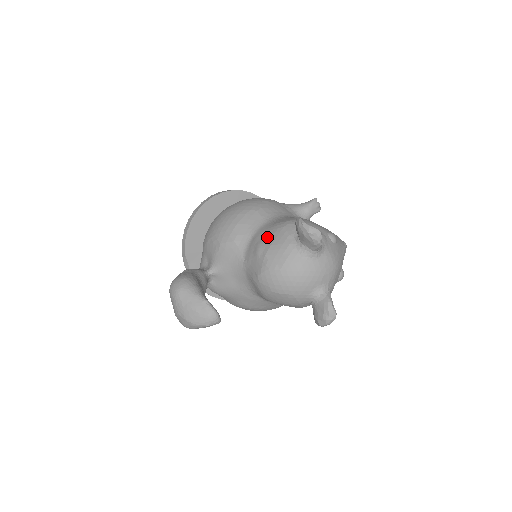
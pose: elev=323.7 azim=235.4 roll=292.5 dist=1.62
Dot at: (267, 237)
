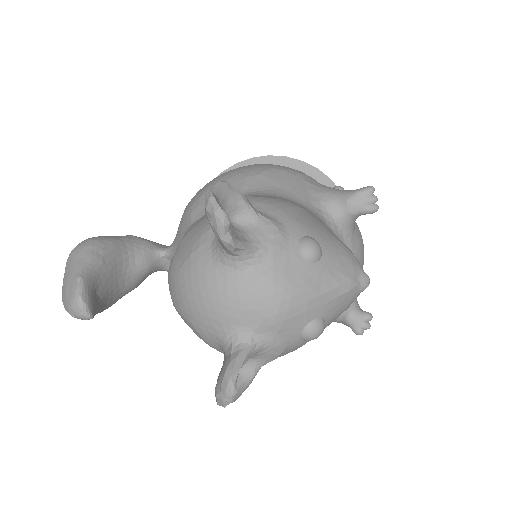
Dot at: occluded
